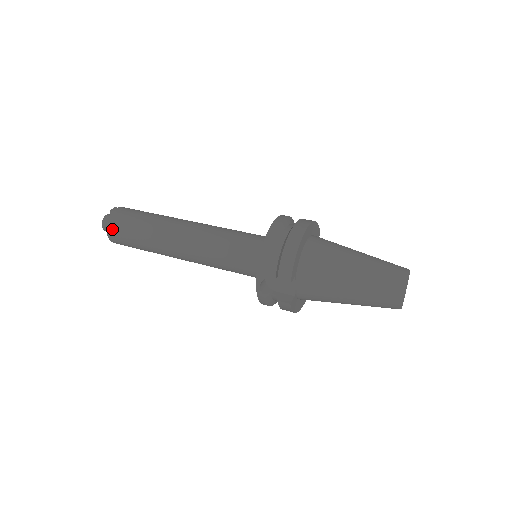
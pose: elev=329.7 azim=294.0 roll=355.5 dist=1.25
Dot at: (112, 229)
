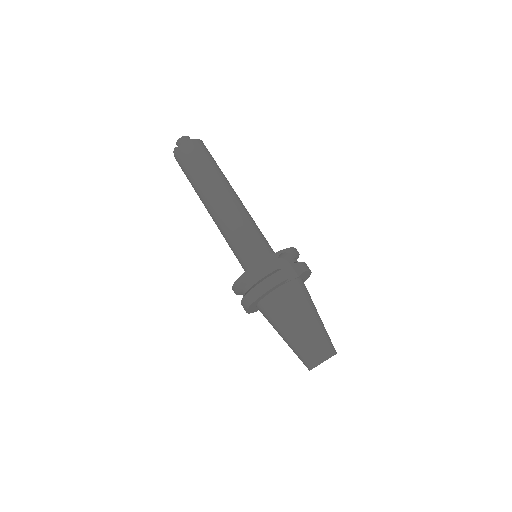
Dot at: occluded
